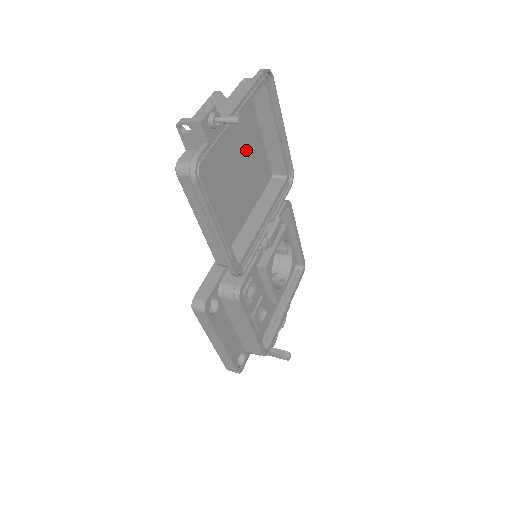
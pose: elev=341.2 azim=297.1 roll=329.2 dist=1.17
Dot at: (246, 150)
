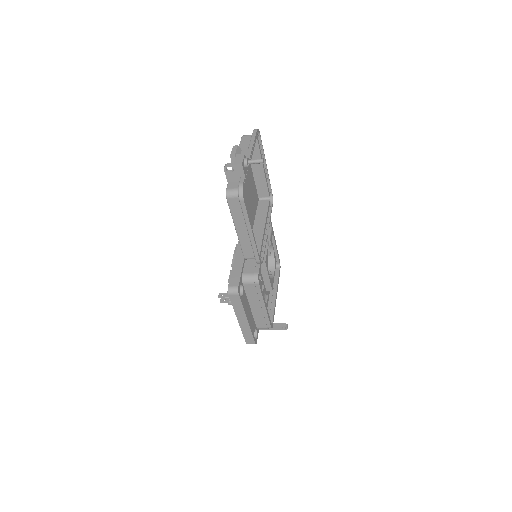
Dot at: (248, 182)
